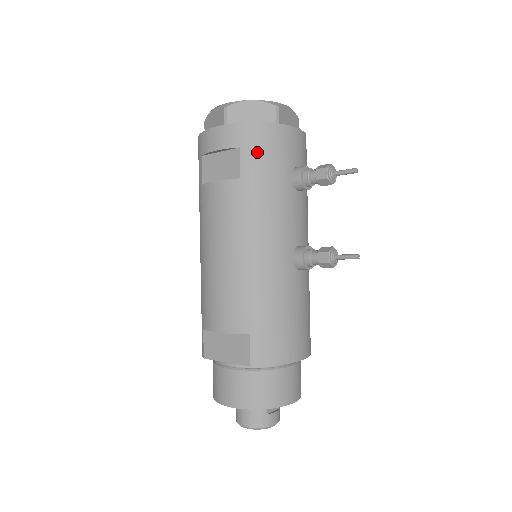
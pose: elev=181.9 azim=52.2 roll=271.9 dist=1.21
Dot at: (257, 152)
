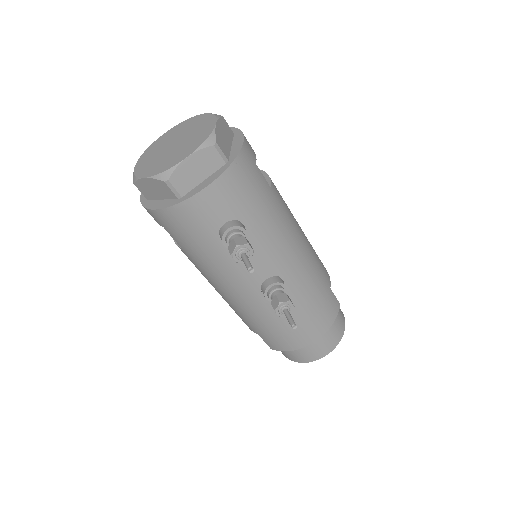
Dot at: (176, 232)
